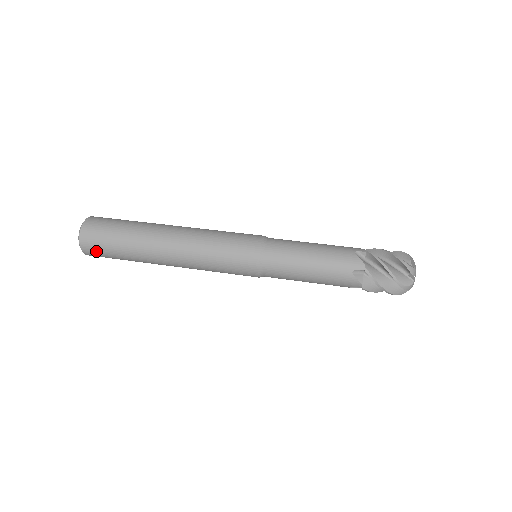
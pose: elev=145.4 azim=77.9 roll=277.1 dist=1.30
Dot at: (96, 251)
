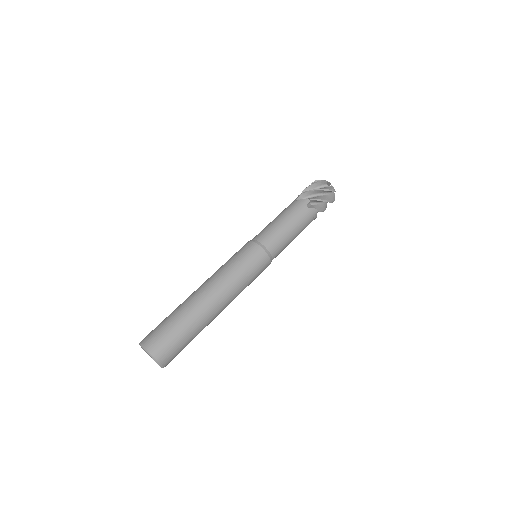
Dot at: occluded
